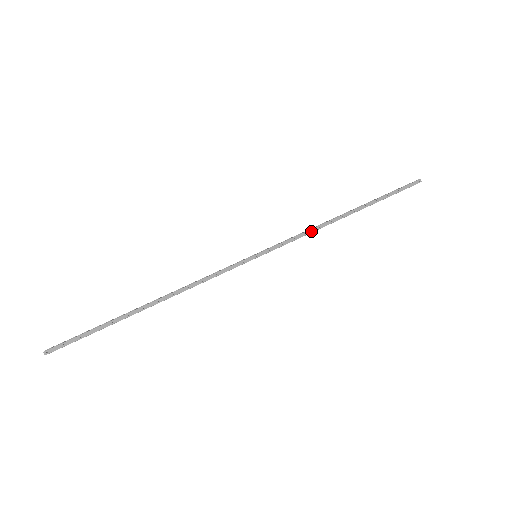
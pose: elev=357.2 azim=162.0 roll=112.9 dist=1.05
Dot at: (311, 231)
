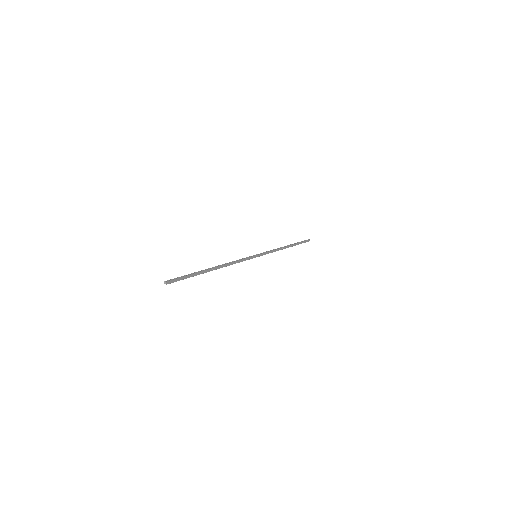
Dot at: (276, 250)
